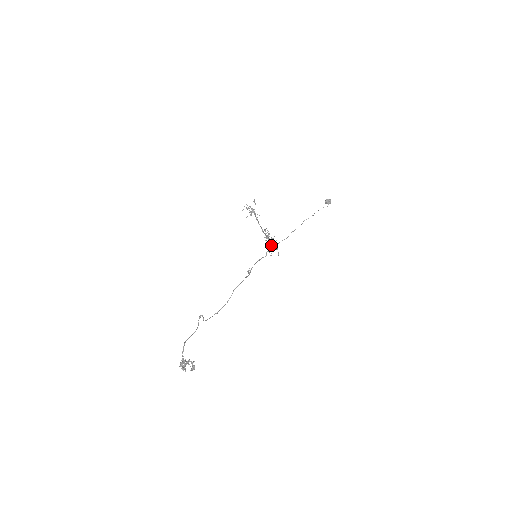
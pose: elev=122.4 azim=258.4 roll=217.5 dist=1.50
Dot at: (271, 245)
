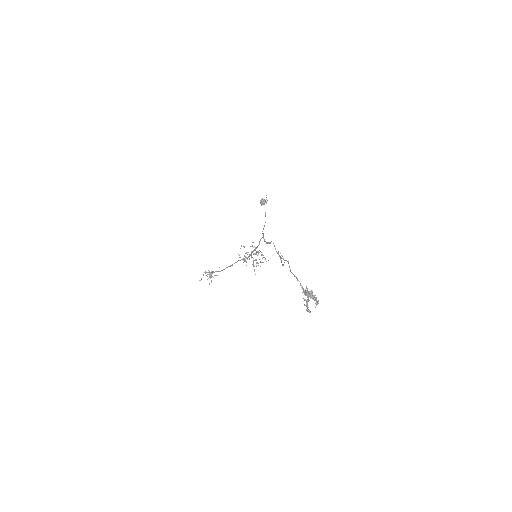
Dot at: (257, 246)
